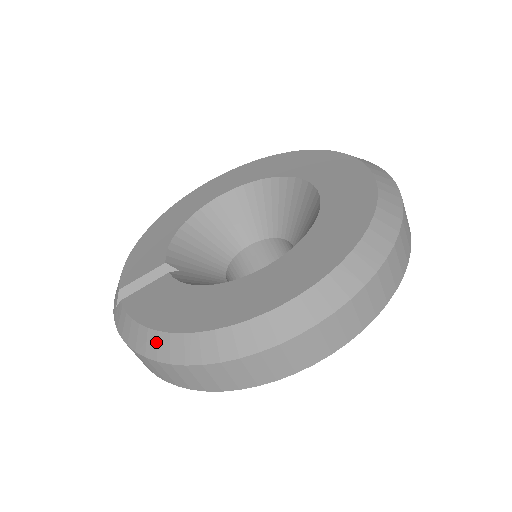
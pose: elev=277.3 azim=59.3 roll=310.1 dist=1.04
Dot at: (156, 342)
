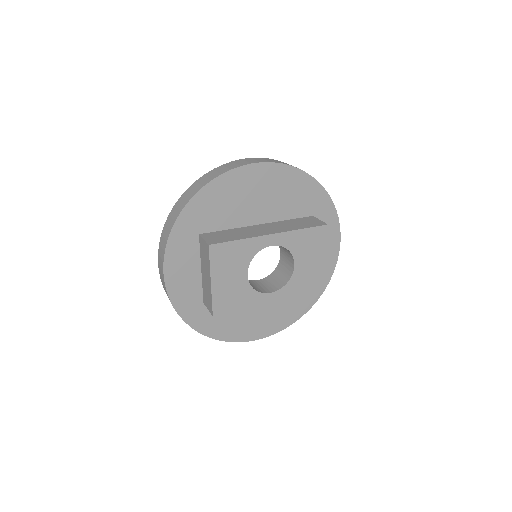
Dot at: occluded
